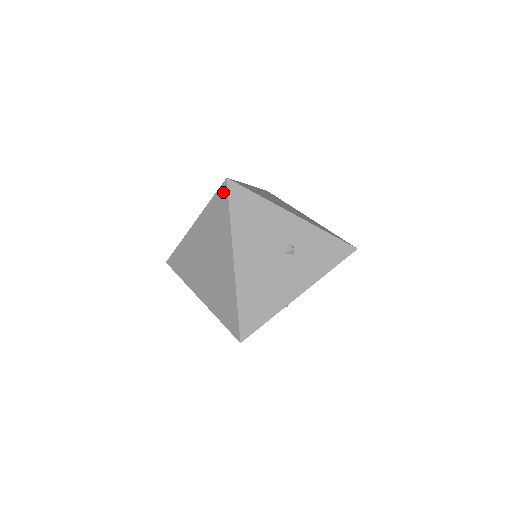
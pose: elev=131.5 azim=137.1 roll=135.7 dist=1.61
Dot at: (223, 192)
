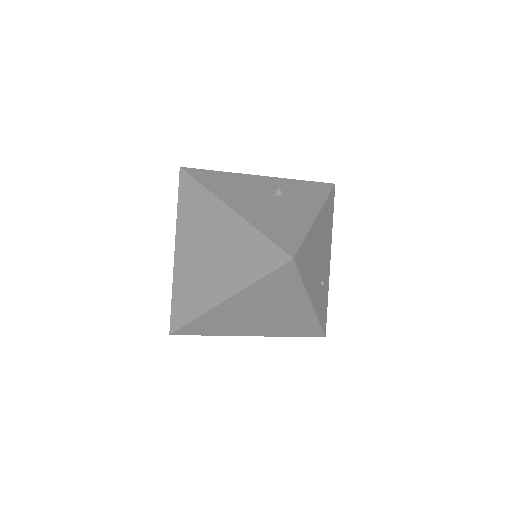
Dot at: (184, 180)
